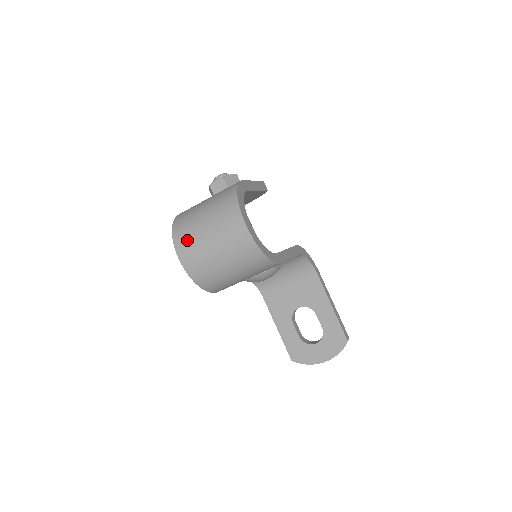
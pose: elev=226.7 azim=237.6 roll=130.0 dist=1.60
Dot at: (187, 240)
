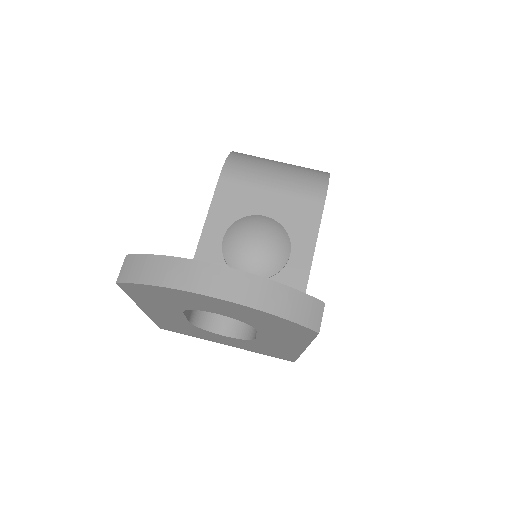
Dot at: occluded
